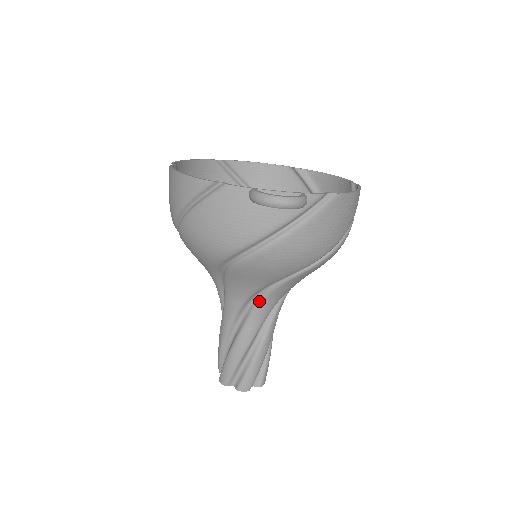
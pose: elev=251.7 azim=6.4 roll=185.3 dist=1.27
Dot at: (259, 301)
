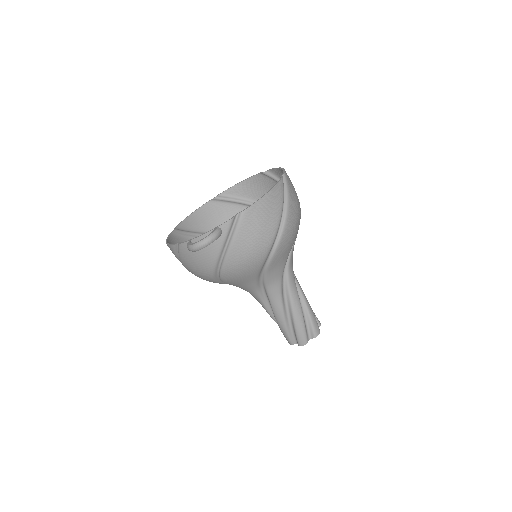
Dot at: (266, 288)
